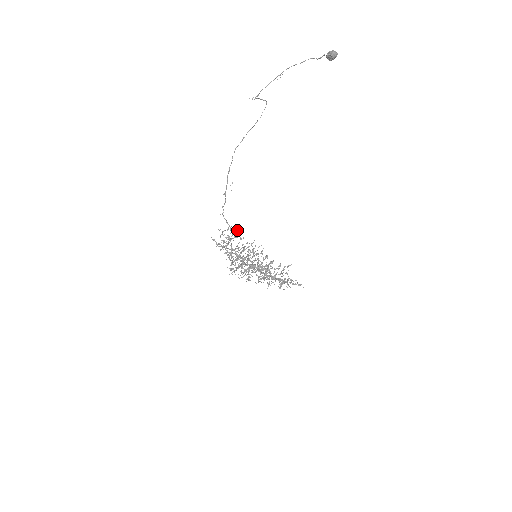
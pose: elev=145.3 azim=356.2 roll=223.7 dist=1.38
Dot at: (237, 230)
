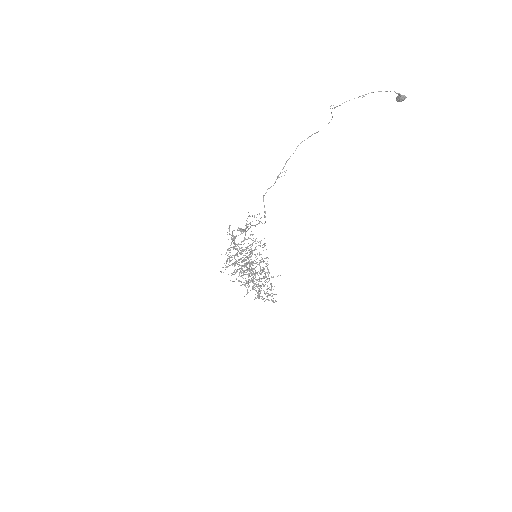
Dot at: occluded
